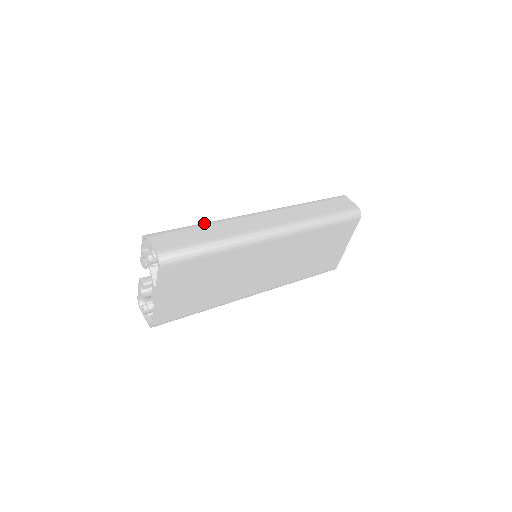
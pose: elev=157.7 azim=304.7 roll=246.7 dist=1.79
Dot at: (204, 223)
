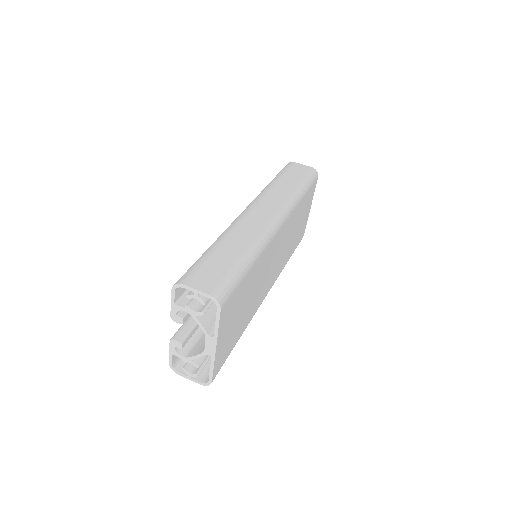
Dot at: (216, 242)
